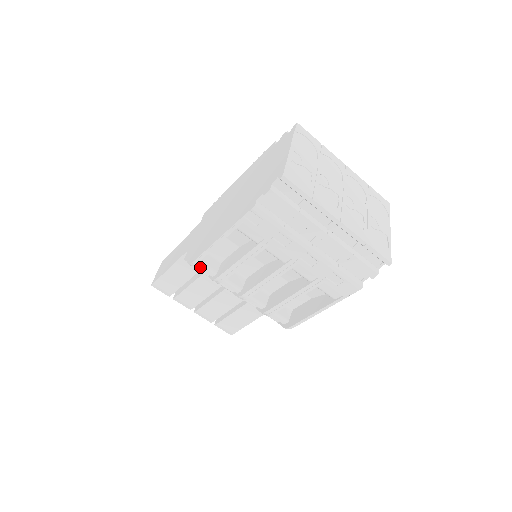
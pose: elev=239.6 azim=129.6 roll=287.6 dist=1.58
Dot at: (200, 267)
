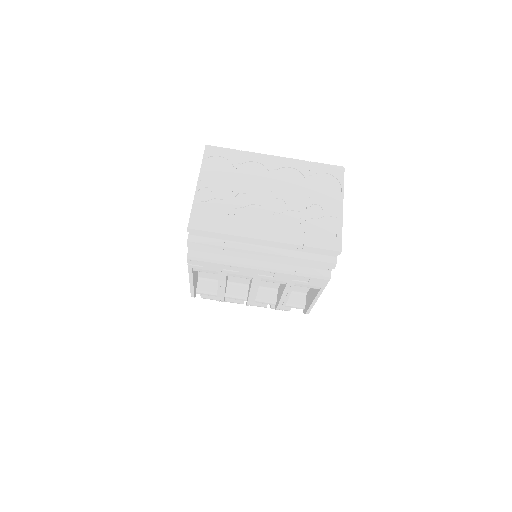
Dot at: (203, 294)
